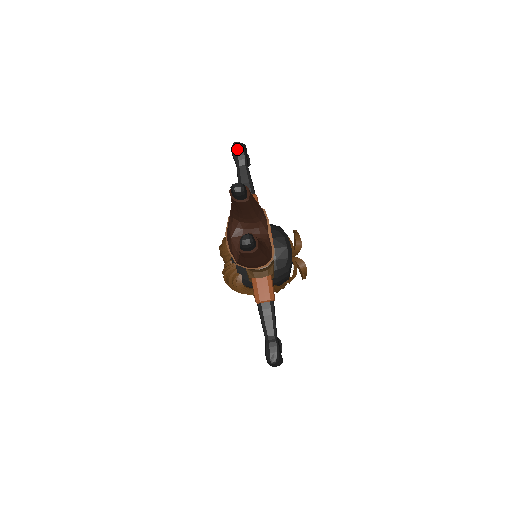
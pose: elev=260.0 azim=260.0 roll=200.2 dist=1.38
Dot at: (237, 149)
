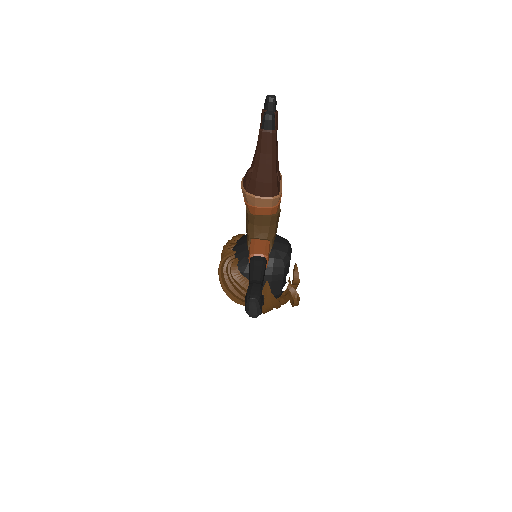
Dot at: occluded
